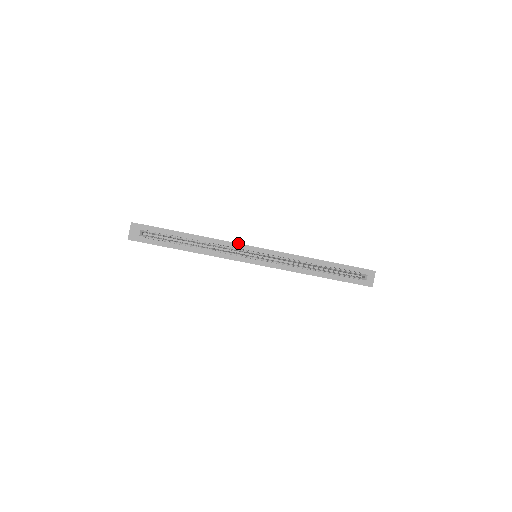
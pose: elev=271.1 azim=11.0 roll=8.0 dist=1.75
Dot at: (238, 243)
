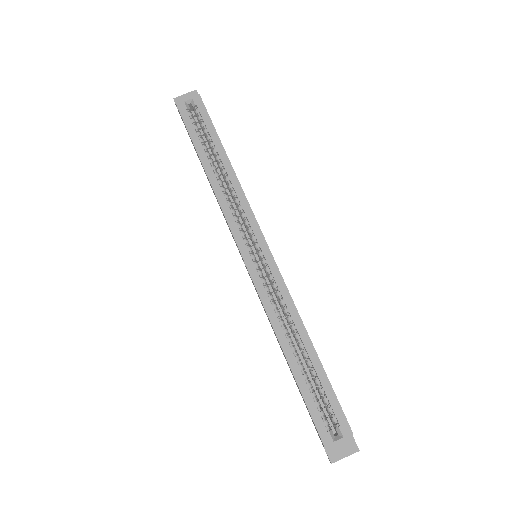
Dot at: occluded
